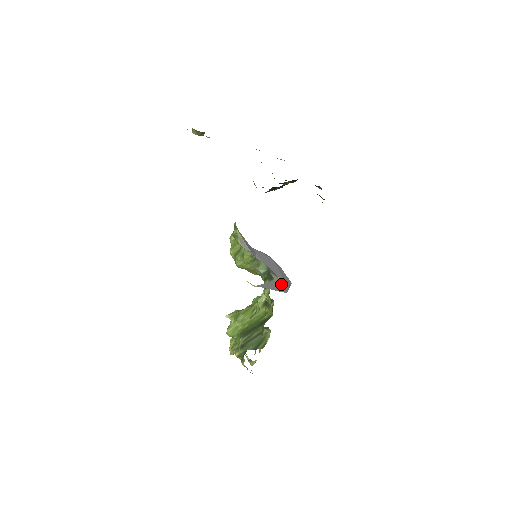
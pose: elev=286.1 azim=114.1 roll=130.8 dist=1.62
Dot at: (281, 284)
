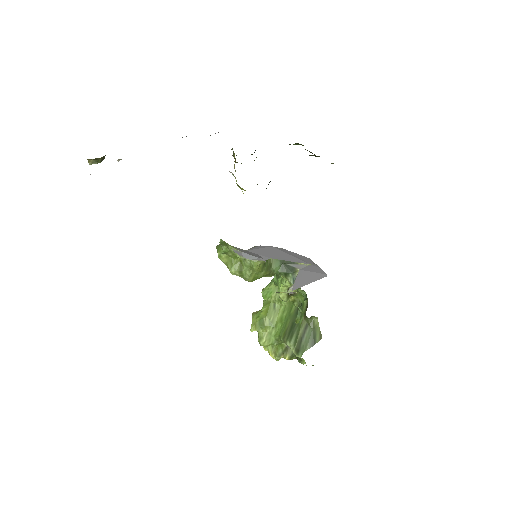
Dot at: (309, 269)
